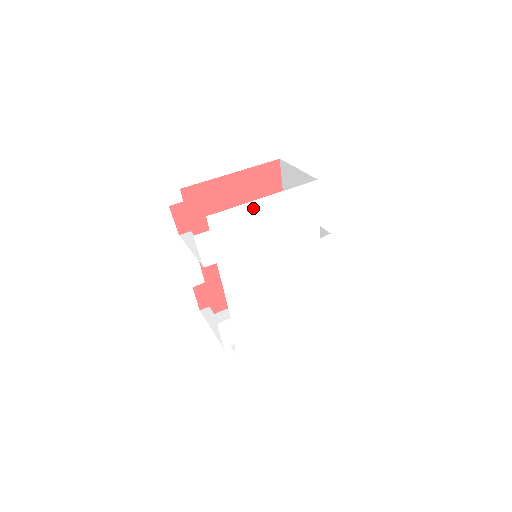
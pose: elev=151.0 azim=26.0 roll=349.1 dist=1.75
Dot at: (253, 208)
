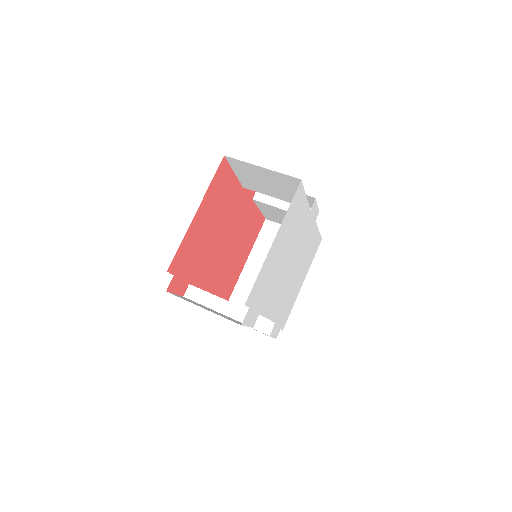
Dot at: (269, 257)
